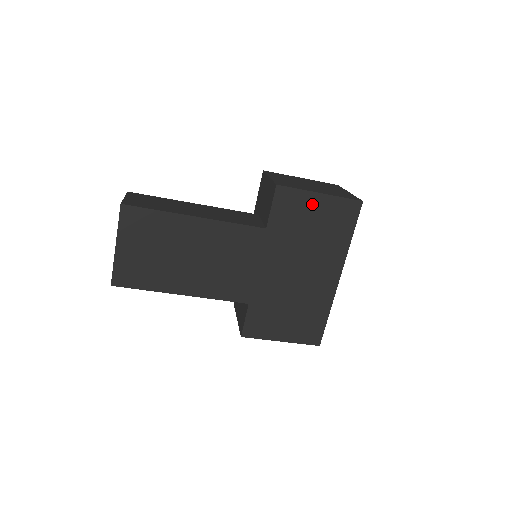
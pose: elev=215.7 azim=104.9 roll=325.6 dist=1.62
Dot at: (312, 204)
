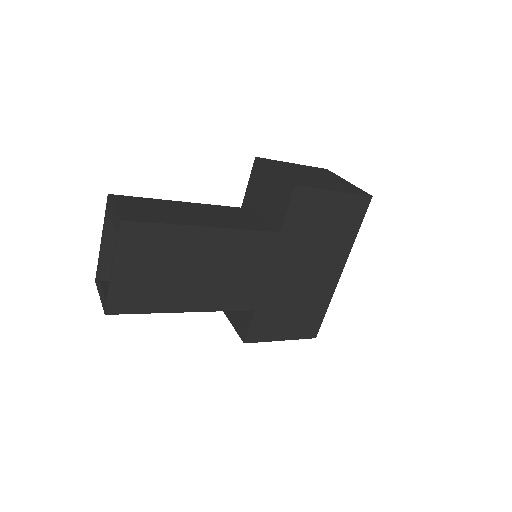
Dot at: (327, 203)
